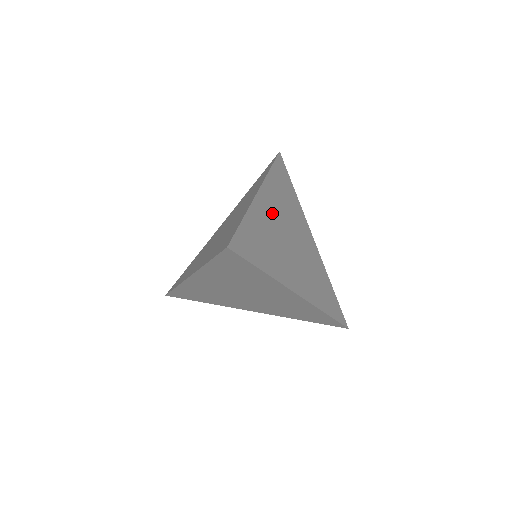
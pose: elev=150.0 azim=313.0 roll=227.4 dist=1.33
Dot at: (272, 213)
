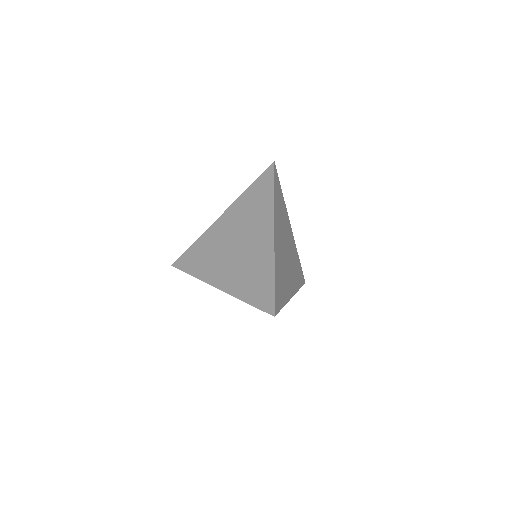
Dot at: (280, 244)
